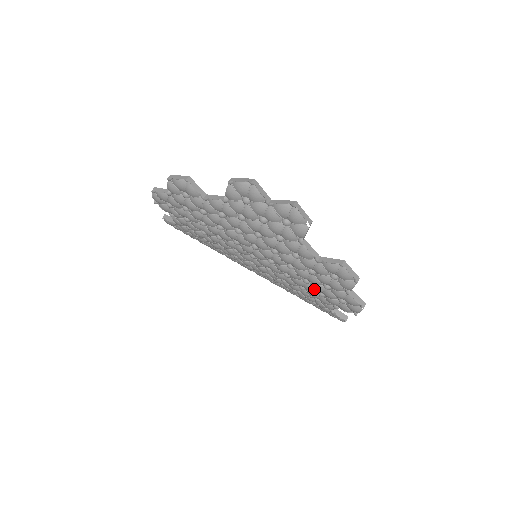
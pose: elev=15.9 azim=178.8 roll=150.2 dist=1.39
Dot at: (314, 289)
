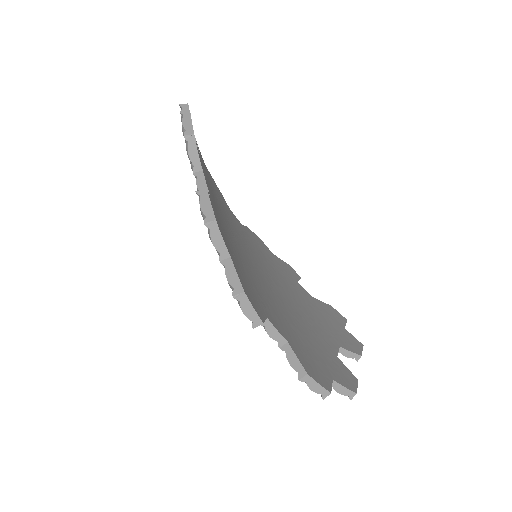
Dot at: occluded
